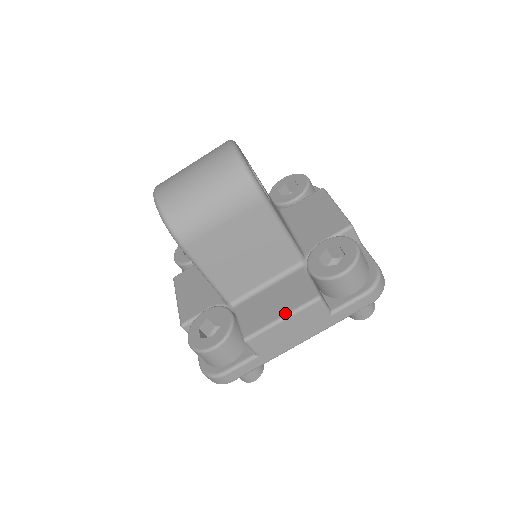
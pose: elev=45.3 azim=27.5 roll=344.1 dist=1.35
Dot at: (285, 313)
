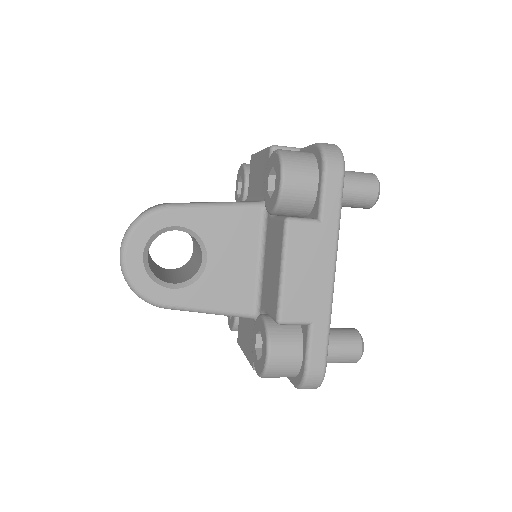
Dot at: (245, 355)
